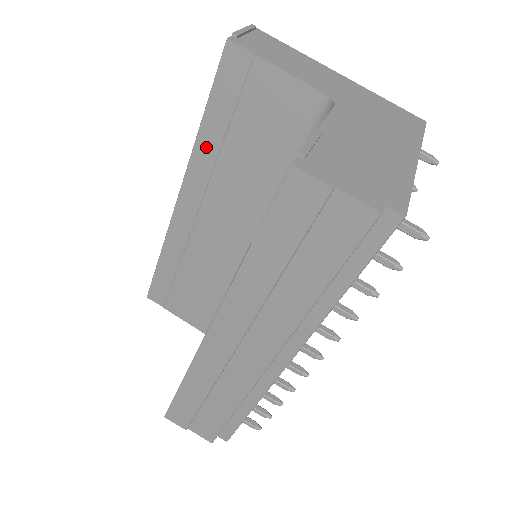
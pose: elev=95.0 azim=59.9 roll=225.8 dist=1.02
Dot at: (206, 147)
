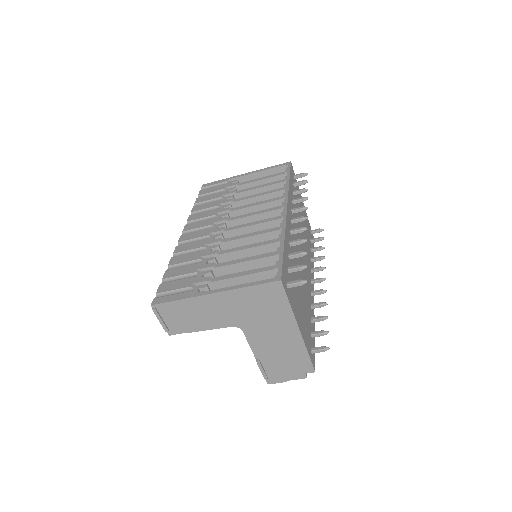
Dot at: occluded
